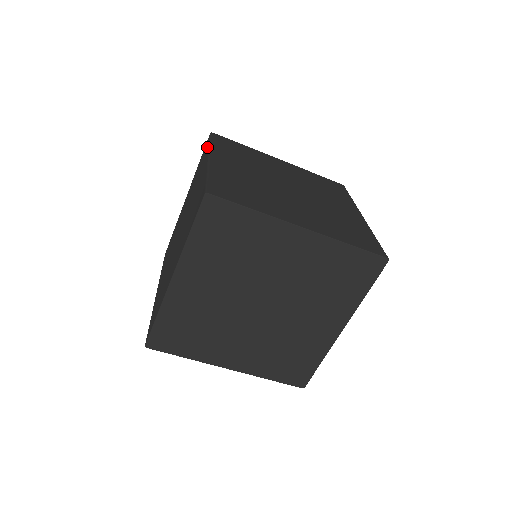
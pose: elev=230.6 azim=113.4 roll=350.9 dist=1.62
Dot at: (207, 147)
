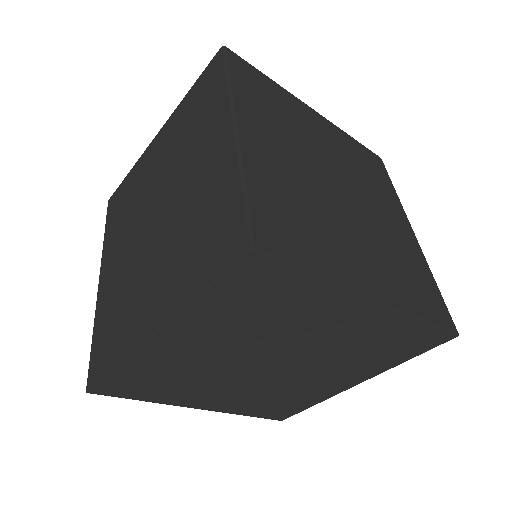
Dot at: (220, 82)
